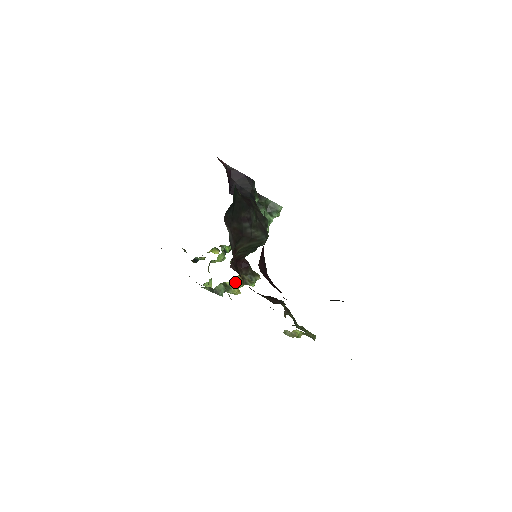
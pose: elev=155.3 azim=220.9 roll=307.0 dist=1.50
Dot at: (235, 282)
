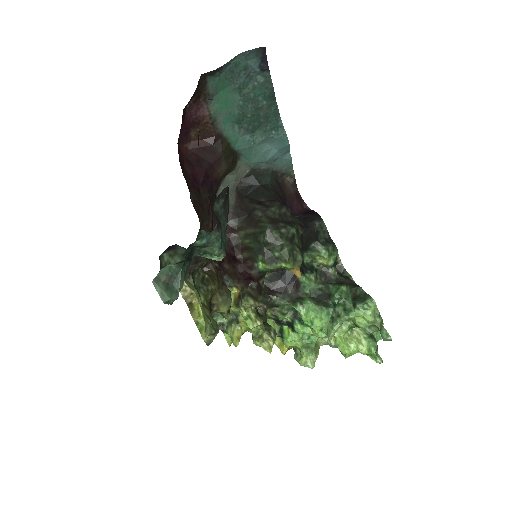
Dot at: occluded
